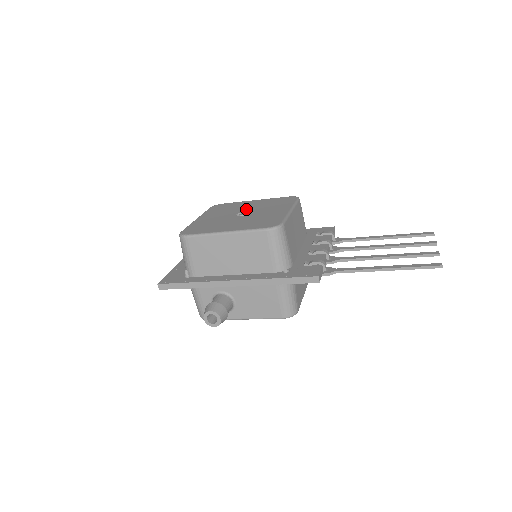
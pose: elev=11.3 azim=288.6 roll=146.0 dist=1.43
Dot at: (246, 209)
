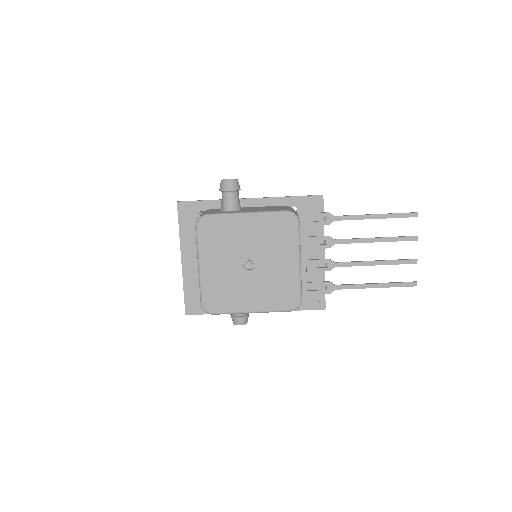
Dot at: occluded
